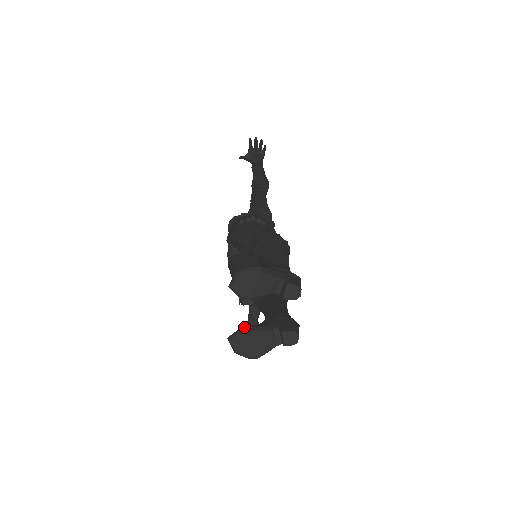
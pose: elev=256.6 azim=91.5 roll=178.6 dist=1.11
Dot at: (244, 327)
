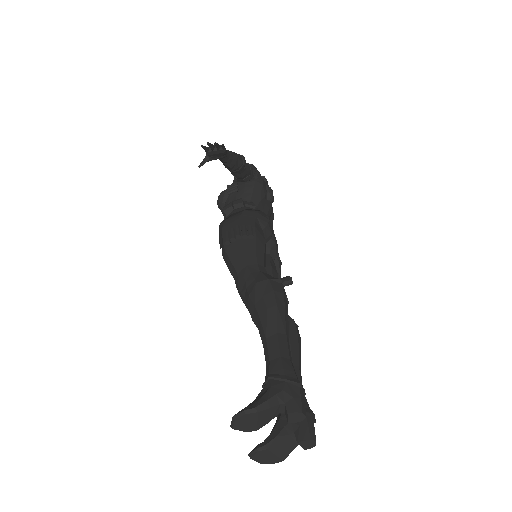
Dot at: occluded
